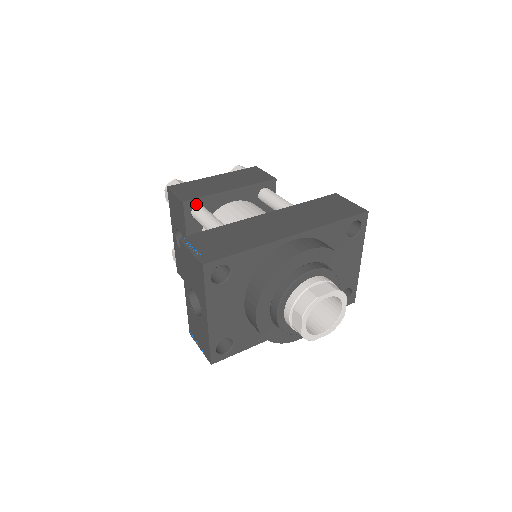
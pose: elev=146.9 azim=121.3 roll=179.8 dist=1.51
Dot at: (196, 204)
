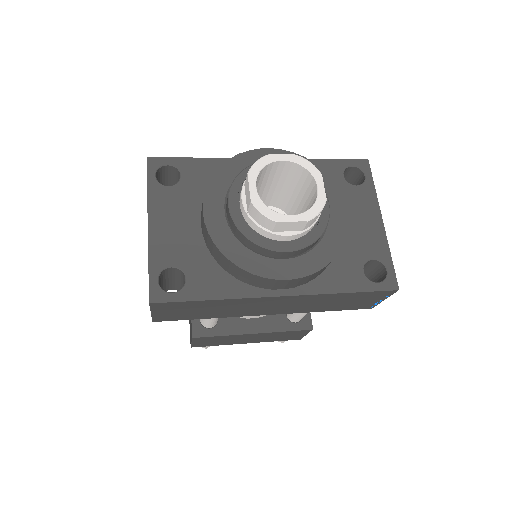
Dot at: occluded
